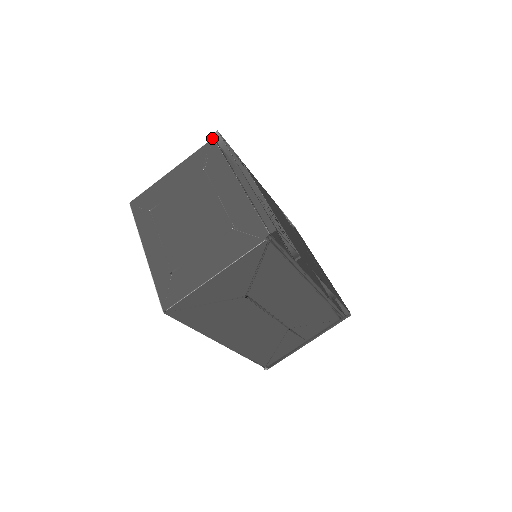
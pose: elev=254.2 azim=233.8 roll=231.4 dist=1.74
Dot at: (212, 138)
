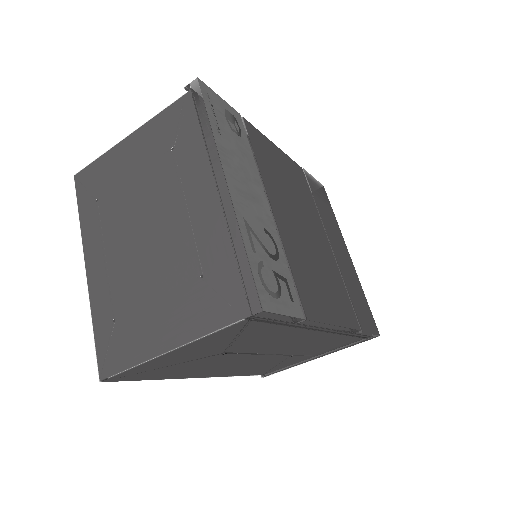
Dot at: (190, 89)
